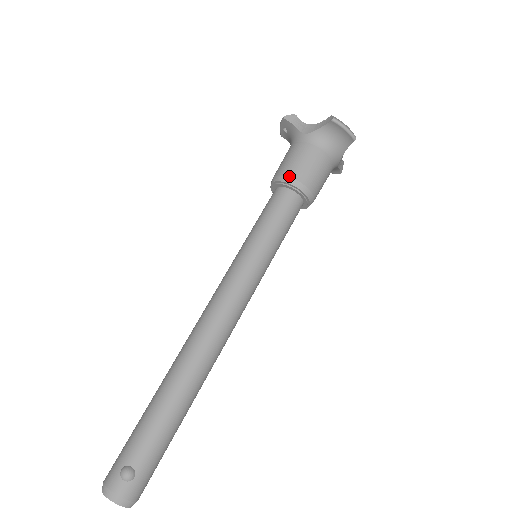
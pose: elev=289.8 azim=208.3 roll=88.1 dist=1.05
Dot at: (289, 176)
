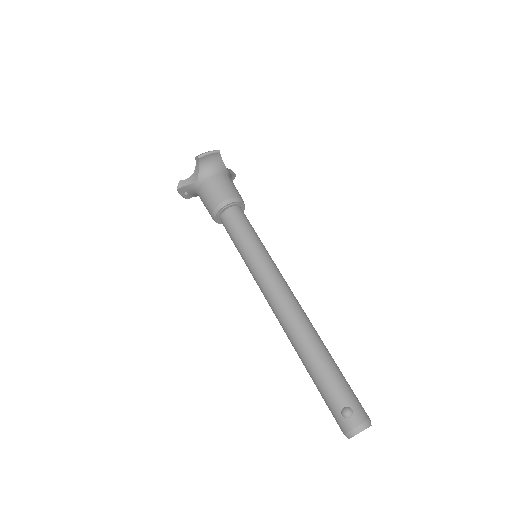
Dot at: (217, 205)
